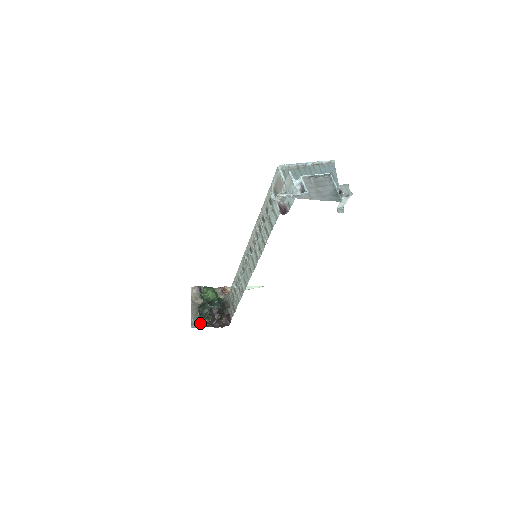
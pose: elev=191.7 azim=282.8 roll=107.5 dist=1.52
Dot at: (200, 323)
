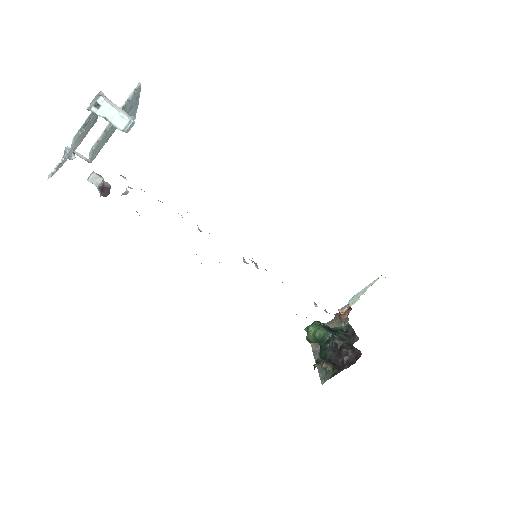
Dot at: (328, 373)
